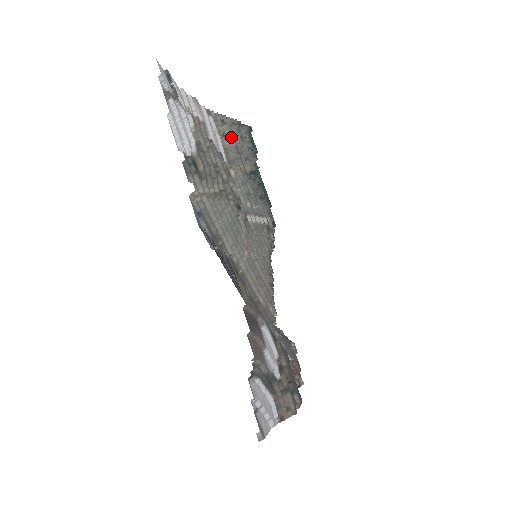
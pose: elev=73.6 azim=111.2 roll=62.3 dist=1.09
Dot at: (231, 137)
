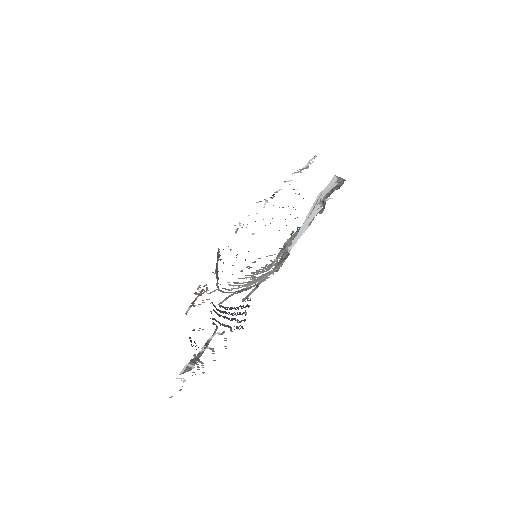
Dot at: (326, 194)
